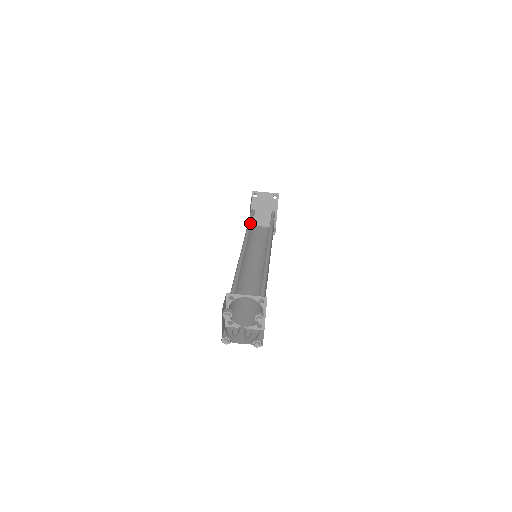
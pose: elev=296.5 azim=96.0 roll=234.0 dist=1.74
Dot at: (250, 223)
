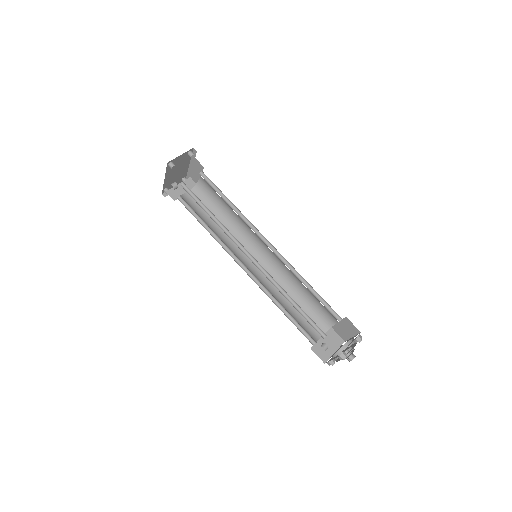
Dot at: (209, 215)
